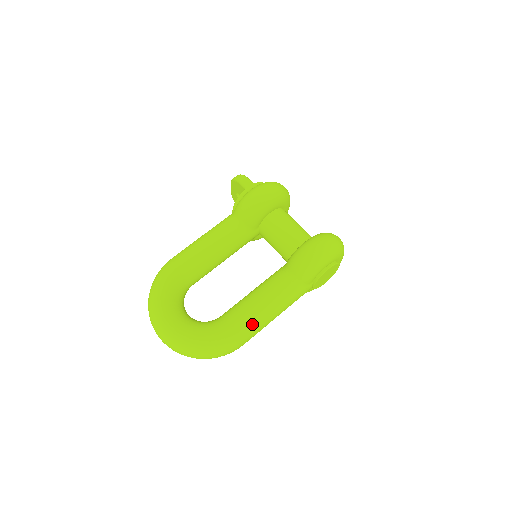
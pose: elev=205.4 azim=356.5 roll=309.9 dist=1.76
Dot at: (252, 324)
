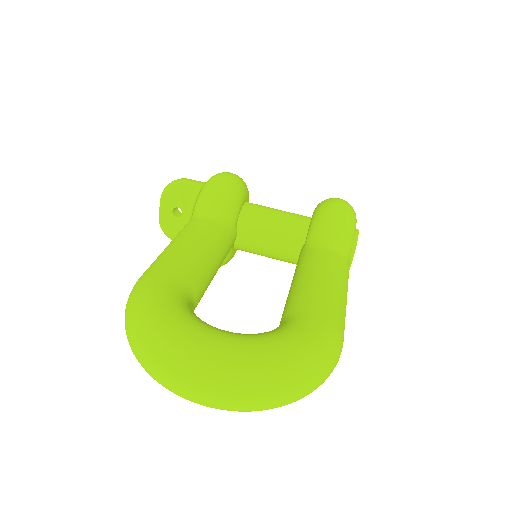
Dot at: (339, 305)
